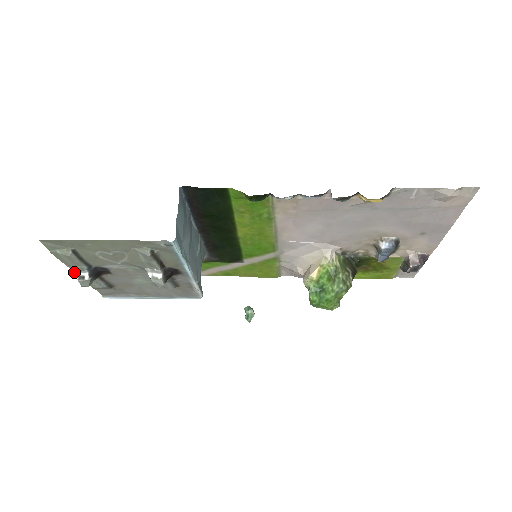
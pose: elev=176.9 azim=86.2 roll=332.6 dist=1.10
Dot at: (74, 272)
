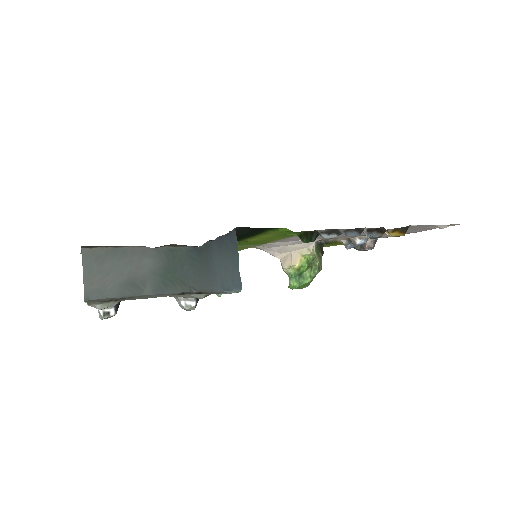
Dot at: (92, 306)
